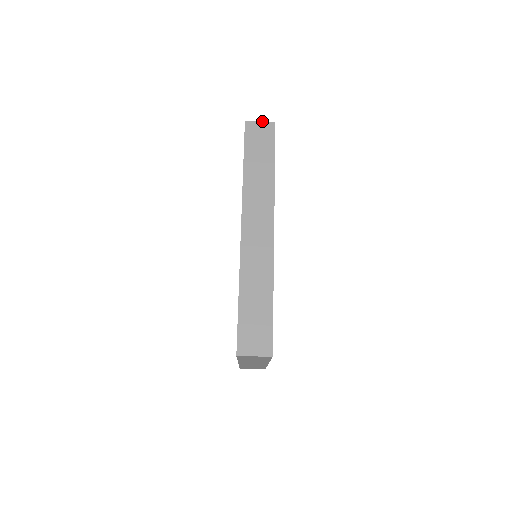
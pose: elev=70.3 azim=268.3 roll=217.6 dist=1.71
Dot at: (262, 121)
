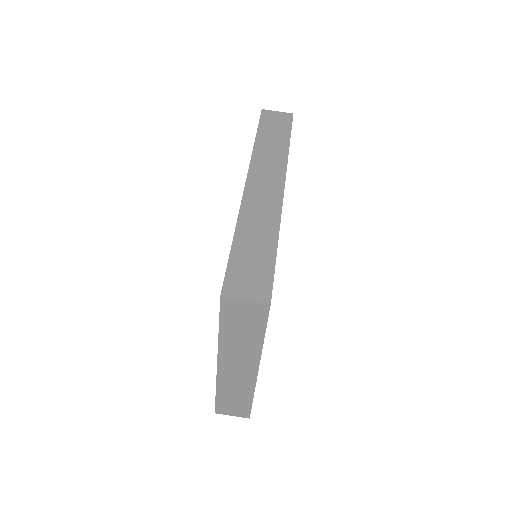
Dot at: occluded
